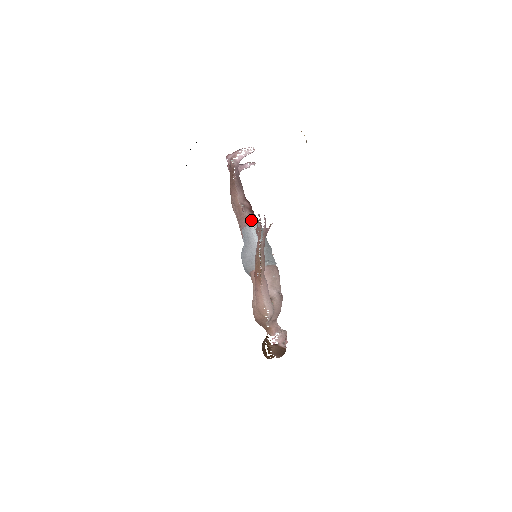
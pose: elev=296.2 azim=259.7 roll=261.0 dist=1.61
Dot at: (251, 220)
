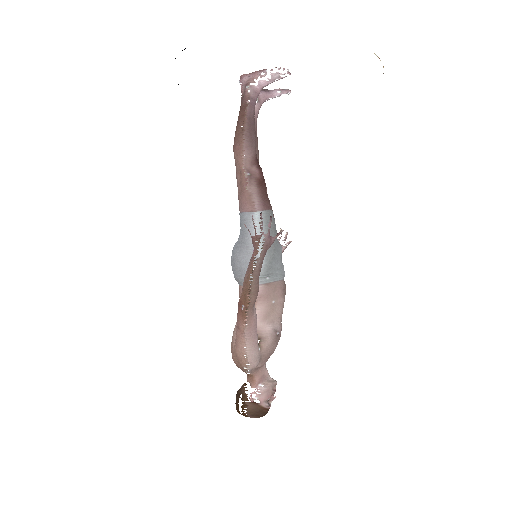
Dot at: (256, 203)
